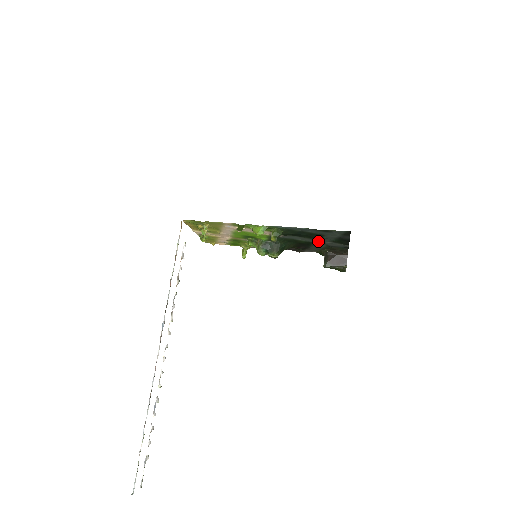
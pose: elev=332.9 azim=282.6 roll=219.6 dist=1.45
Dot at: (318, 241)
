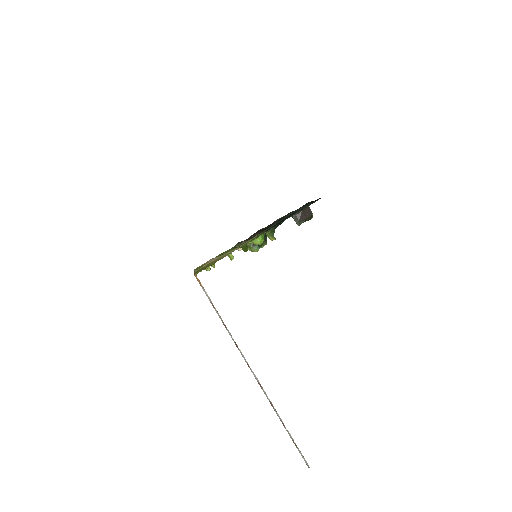
Dot at: occluded
